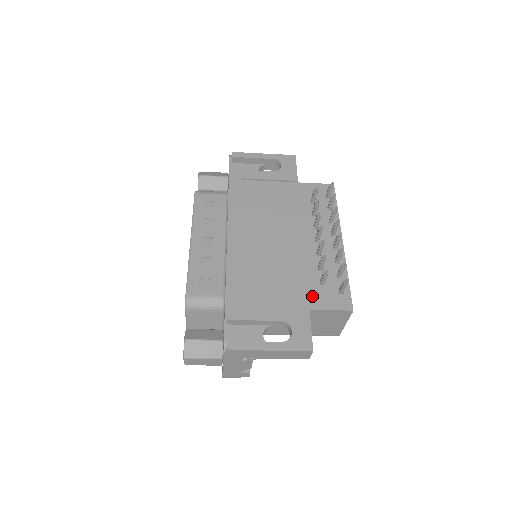
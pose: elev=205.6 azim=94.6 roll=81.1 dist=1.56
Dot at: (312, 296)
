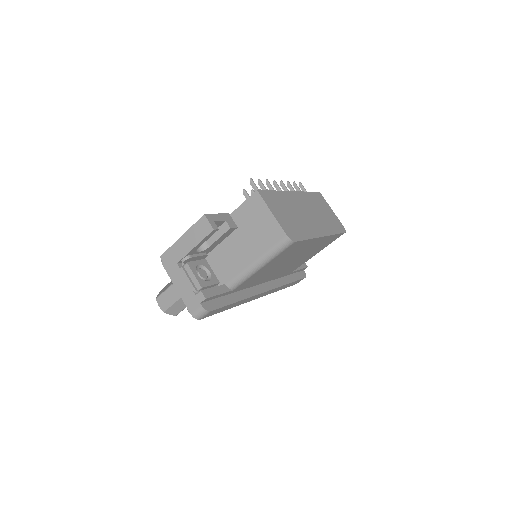
Dot at: occluded
